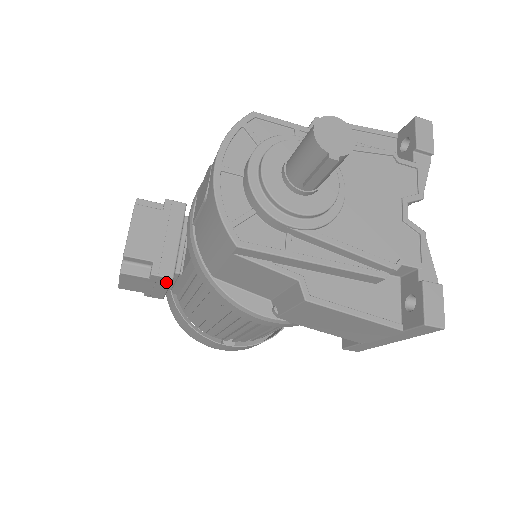
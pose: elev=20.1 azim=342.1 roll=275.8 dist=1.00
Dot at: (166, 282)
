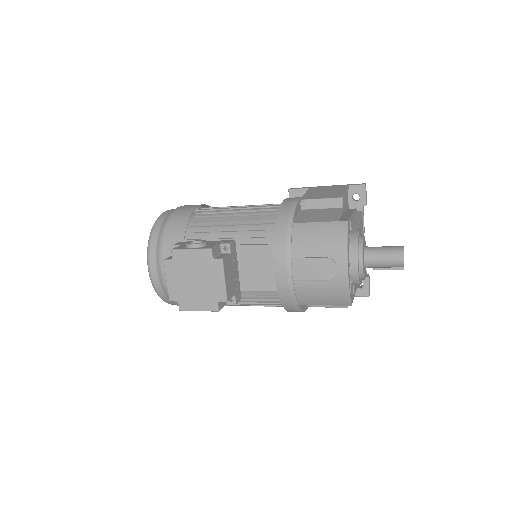
Dot at: occluded
